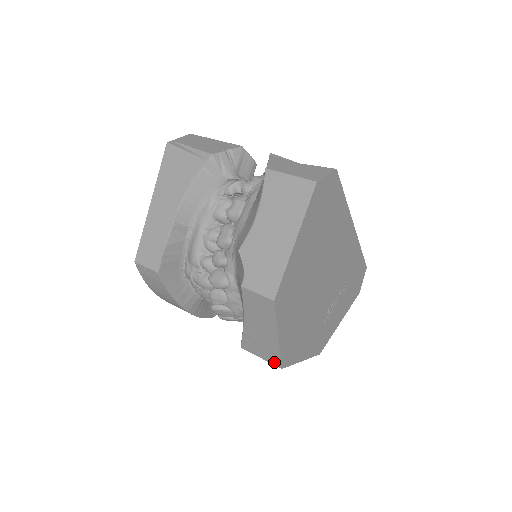
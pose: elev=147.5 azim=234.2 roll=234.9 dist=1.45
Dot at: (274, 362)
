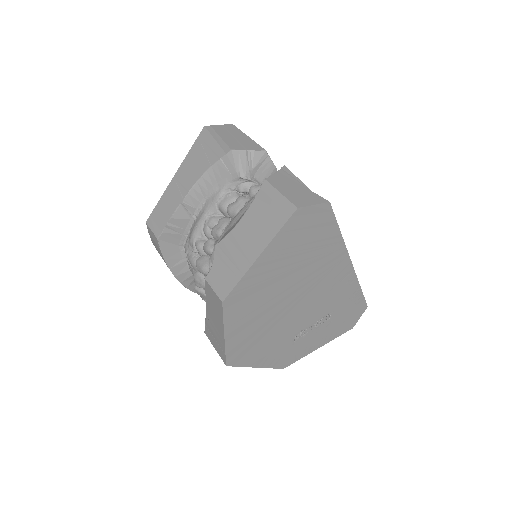
Dot at: (222, 357)
